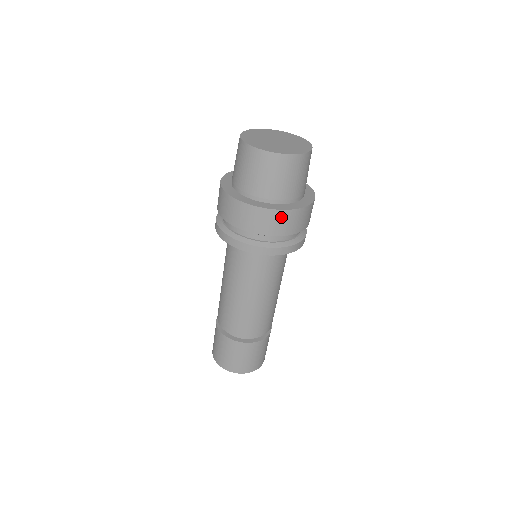
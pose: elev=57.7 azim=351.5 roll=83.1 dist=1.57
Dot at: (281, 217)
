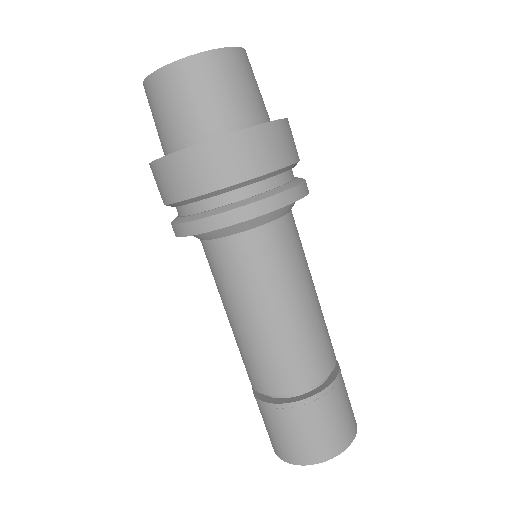
Dot at: (240, 145)
